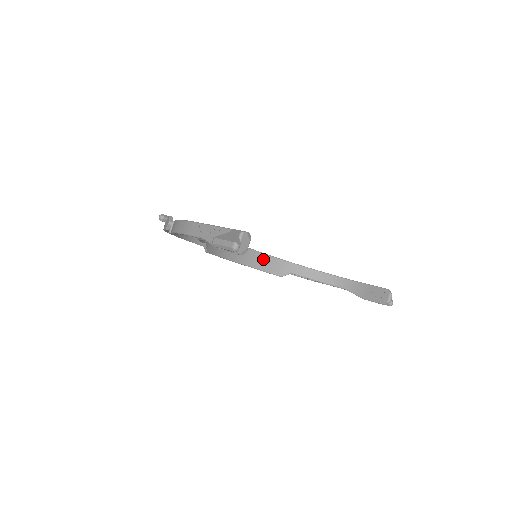
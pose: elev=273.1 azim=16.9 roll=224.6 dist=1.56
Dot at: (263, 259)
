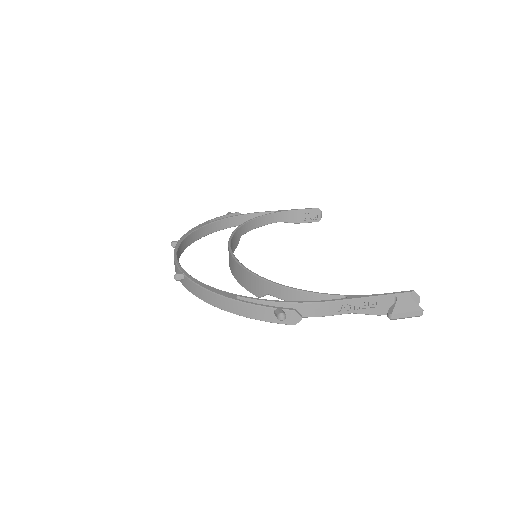
Dot at: (231, 245)
